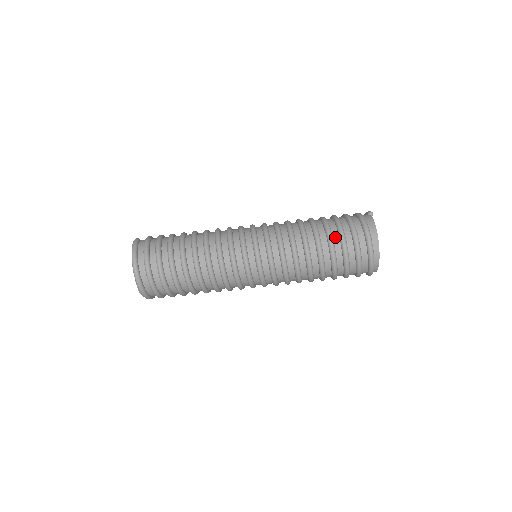
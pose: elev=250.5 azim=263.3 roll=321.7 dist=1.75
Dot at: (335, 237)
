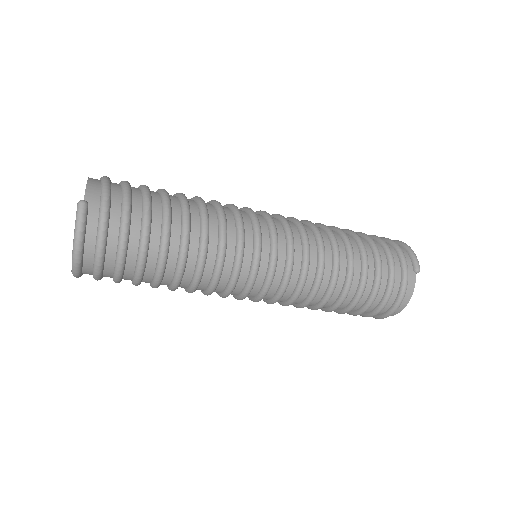
Dot at: (362, 300)
